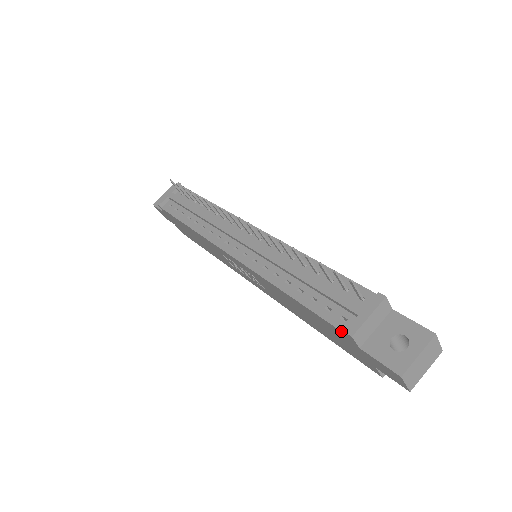
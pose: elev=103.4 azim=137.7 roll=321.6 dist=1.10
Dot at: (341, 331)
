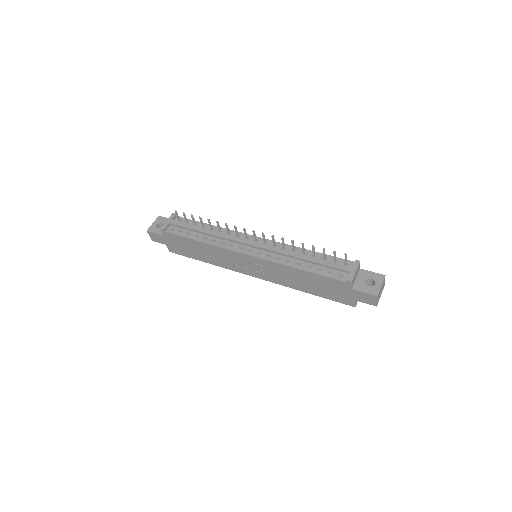
Dot at: (343, 281)
